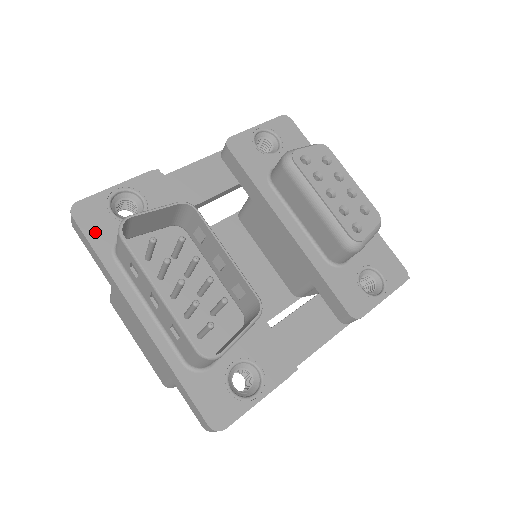
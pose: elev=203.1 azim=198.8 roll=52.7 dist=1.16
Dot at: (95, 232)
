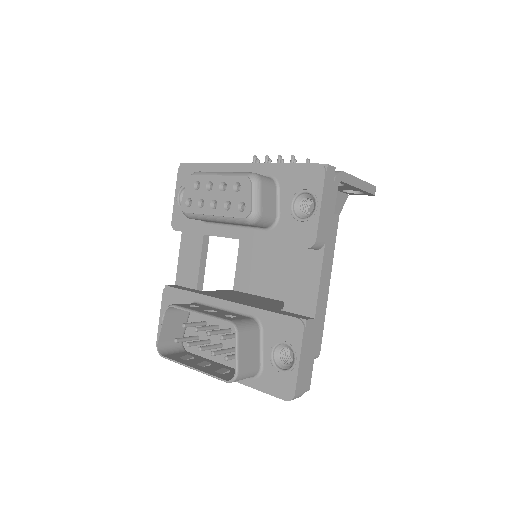
Dot at: occluded
